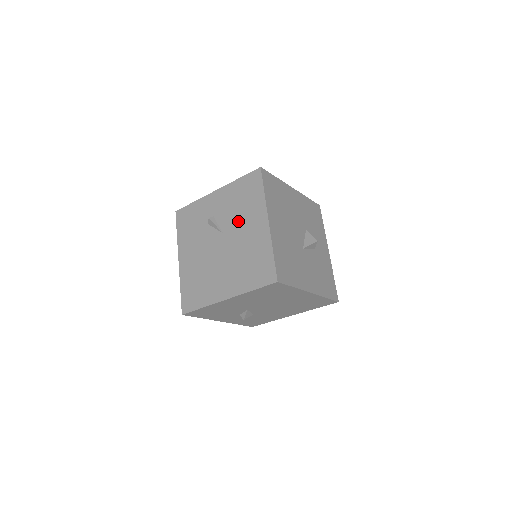
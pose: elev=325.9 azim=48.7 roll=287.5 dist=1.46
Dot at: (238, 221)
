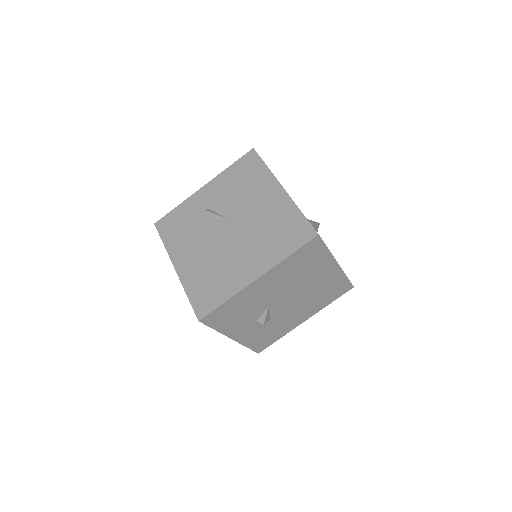
Dot at: (244, 201)
